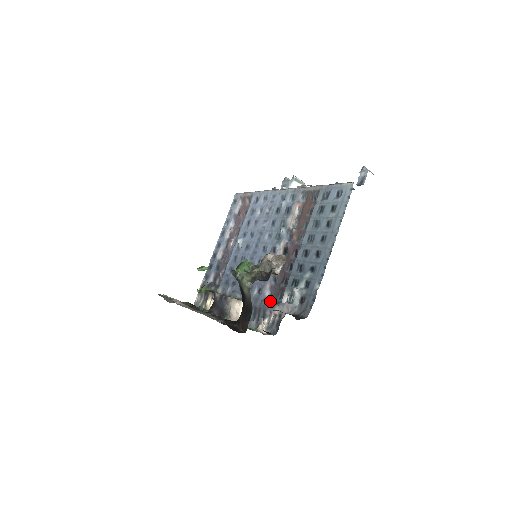
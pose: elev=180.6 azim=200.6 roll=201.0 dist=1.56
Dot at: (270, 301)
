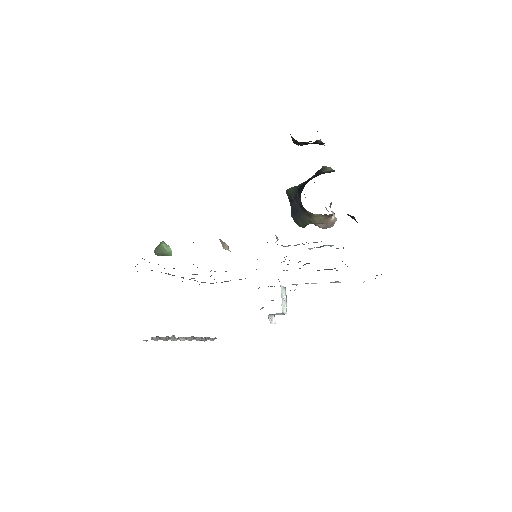
Dot at: occluded
